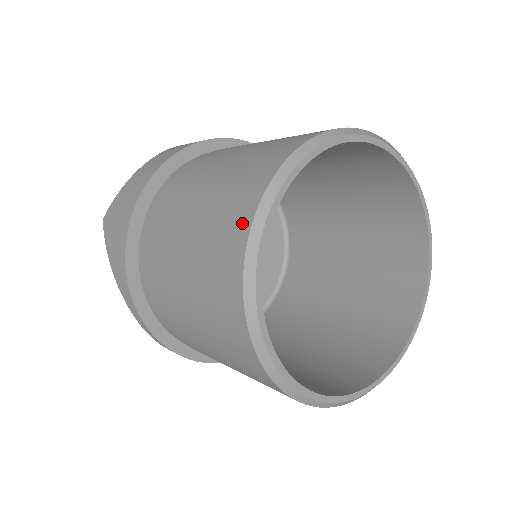
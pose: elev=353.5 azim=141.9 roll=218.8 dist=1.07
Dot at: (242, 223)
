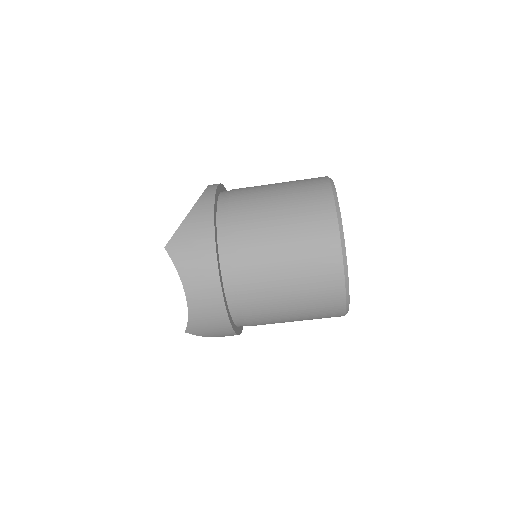
Dot at: occluded
